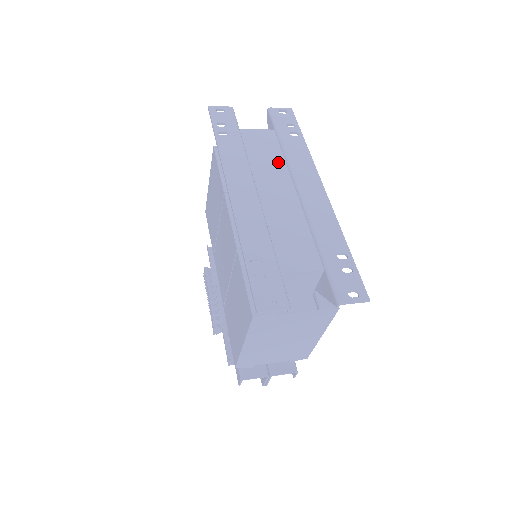
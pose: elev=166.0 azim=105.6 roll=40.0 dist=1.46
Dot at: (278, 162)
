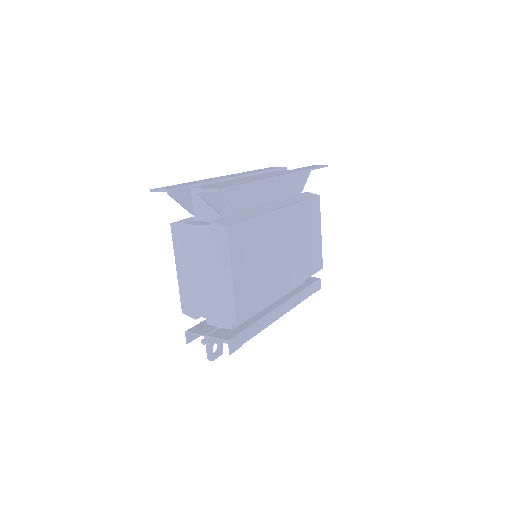
Dot at: occluded
